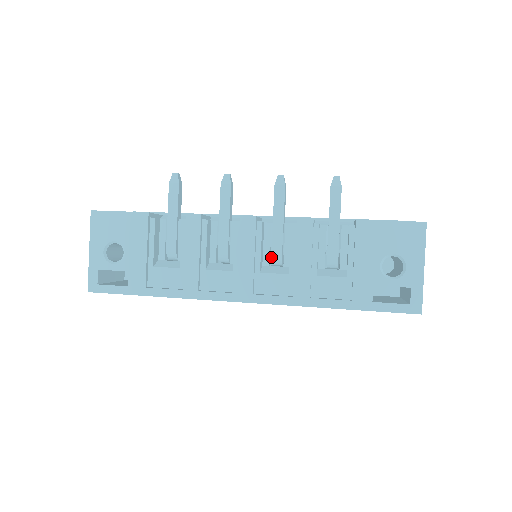
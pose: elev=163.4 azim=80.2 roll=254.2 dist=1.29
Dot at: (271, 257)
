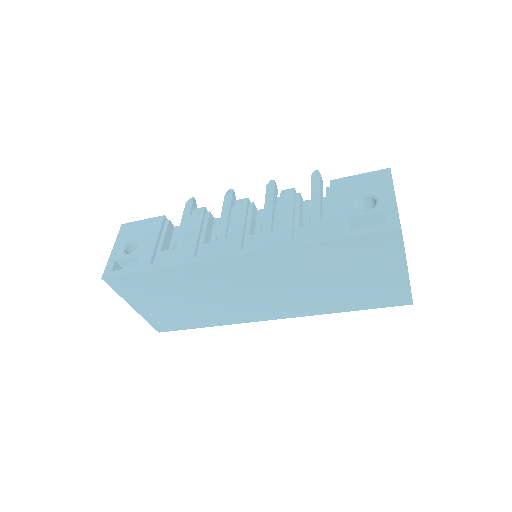
Dot at: (262, 231)
